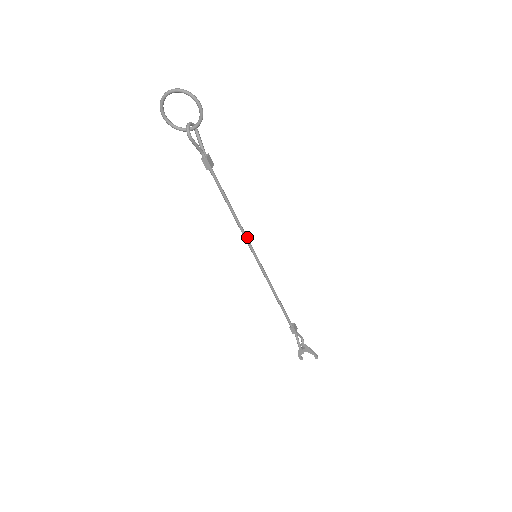
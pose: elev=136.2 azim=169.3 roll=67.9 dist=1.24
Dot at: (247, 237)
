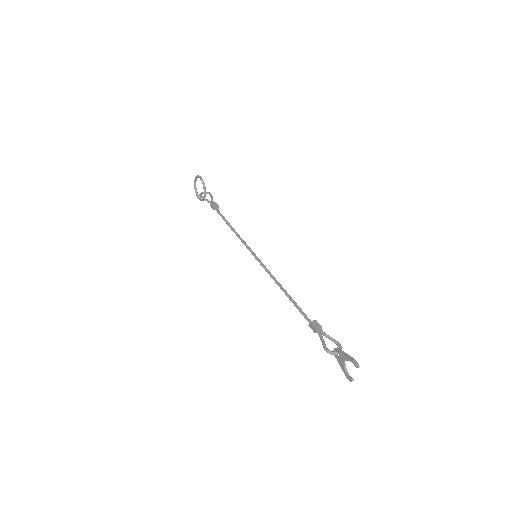
Dot at: (245, 243)
